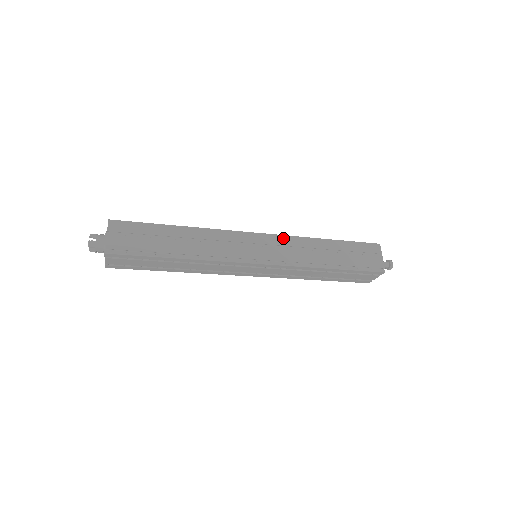
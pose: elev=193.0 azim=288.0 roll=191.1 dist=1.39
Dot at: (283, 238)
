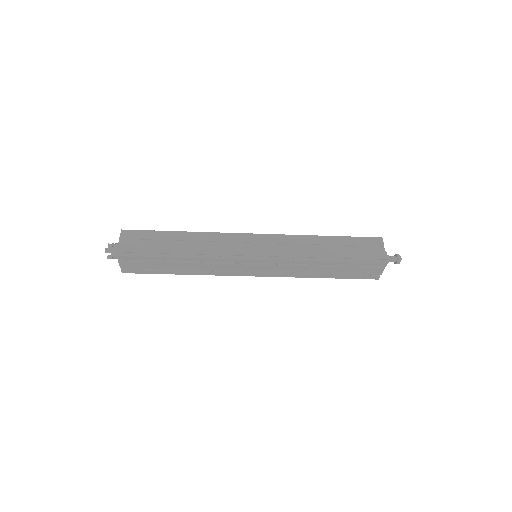
Dot at: (279, 237)
